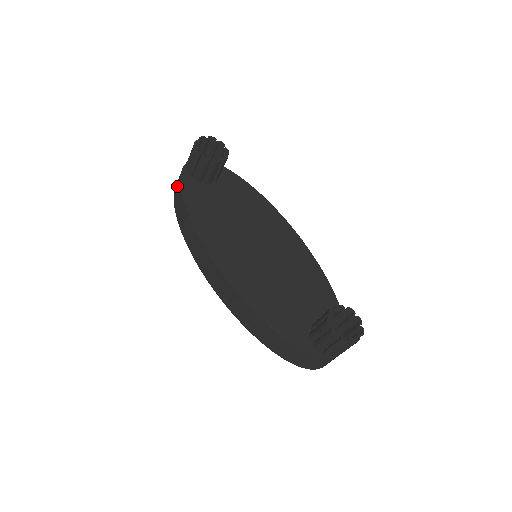
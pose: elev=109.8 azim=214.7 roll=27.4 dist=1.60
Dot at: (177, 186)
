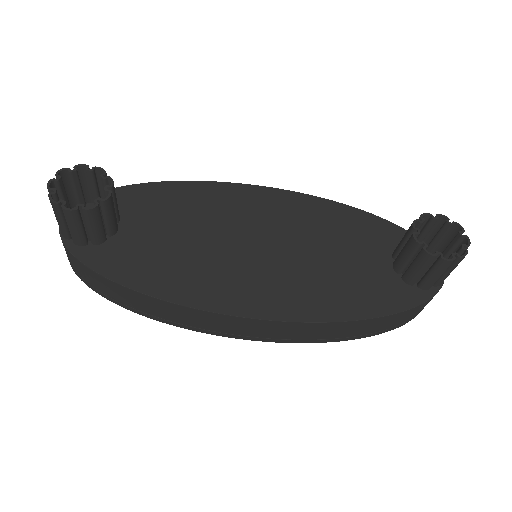
Dot at: (82, 272)
